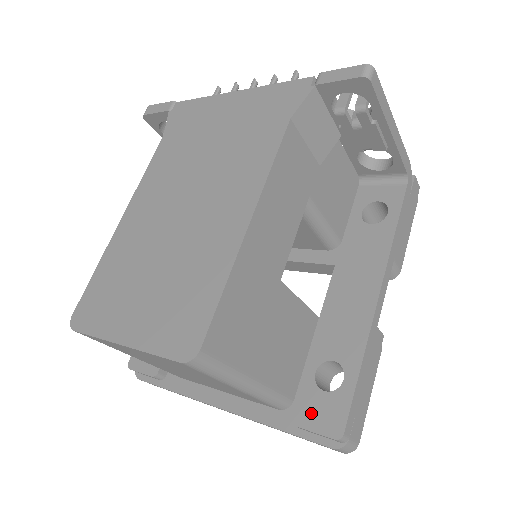
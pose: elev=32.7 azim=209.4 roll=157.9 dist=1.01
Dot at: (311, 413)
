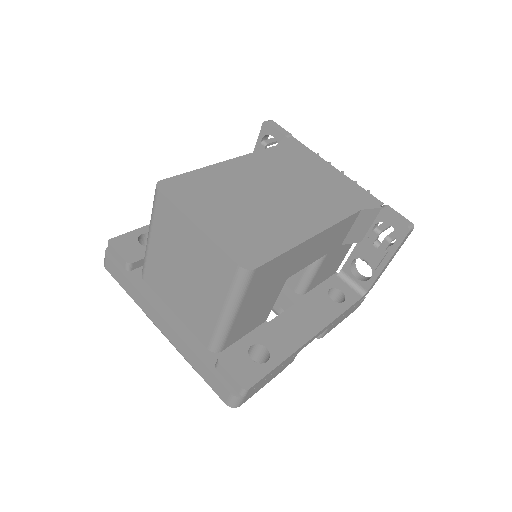
Dot at: (235, 364)
